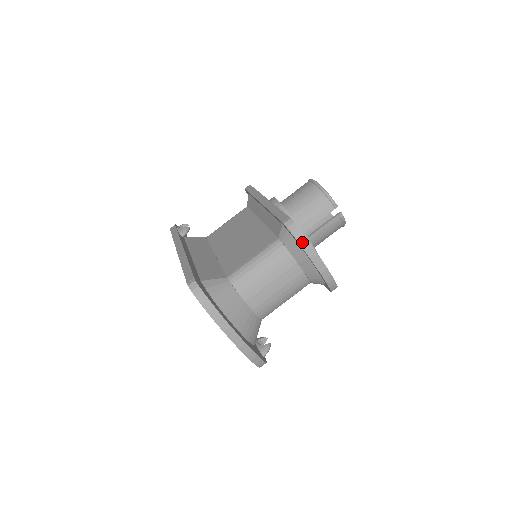
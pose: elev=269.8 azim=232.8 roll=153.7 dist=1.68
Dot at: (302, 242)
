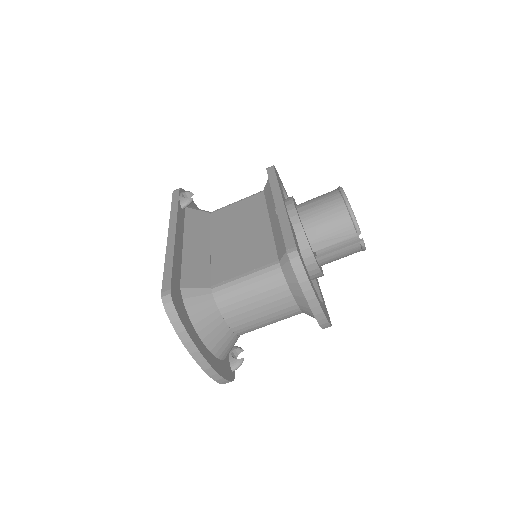
Dot at: (302, 281)
